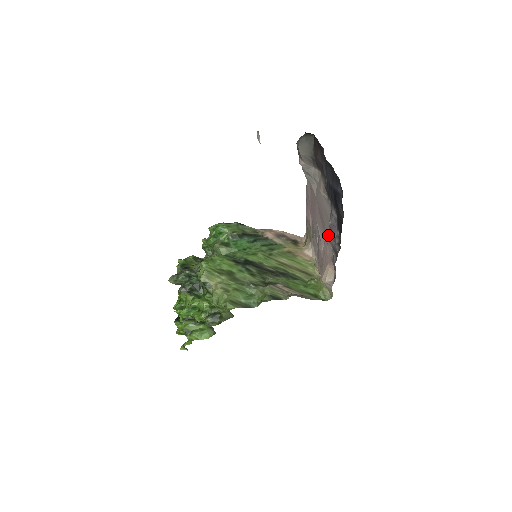
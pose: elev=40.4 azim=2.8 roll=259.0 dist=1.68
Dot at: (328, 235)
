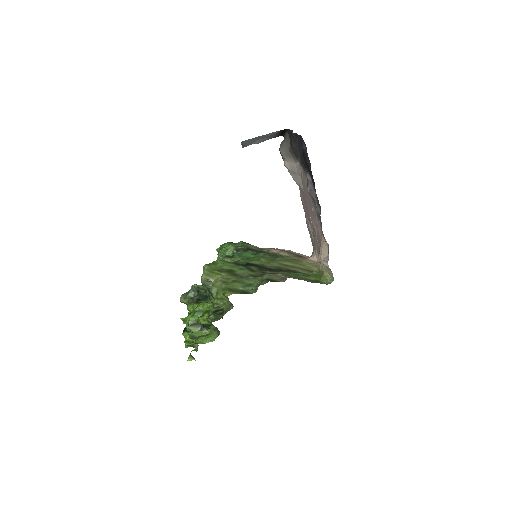
Dot at: (312, 208)
